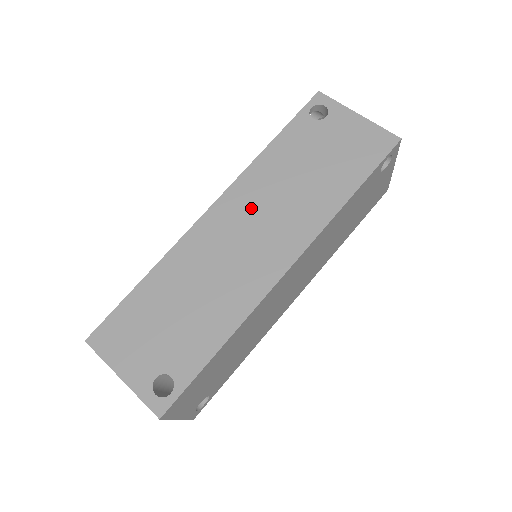
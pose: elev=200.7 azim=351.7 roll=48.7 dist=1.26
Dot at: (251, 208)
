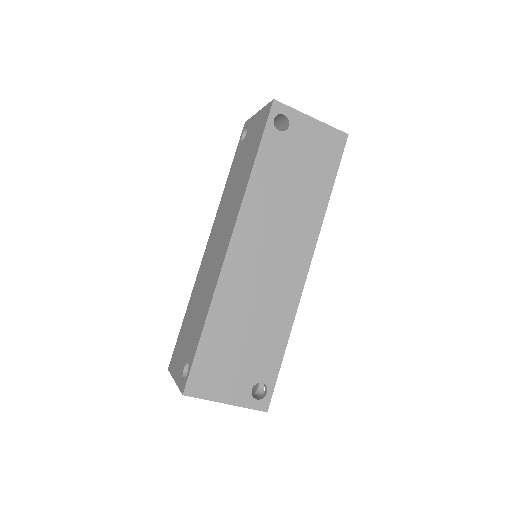
Dot at: (219, 225)
